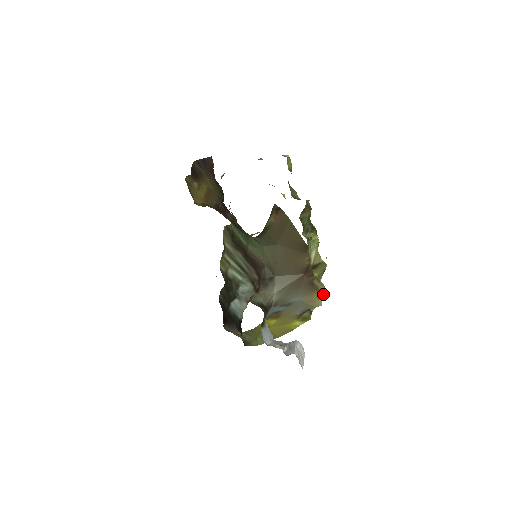
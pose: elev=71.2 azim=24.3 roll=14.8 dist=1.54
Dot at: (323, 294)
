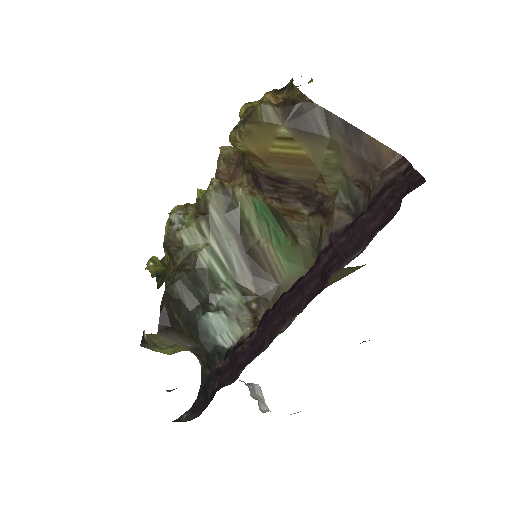
Dot at: occluded
